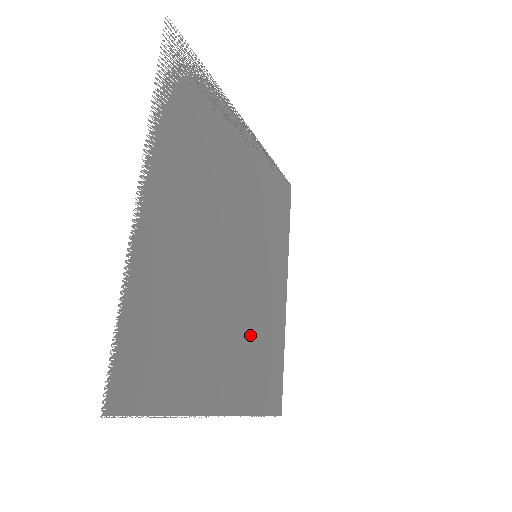
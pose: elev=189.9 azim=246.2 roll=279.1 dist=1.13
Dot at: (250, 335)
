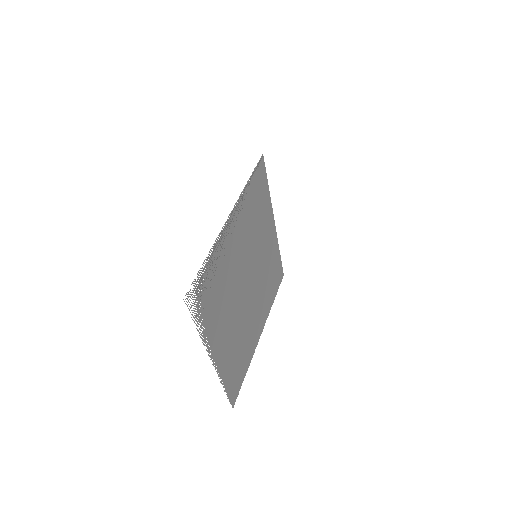
Dot at: (263, 290)
